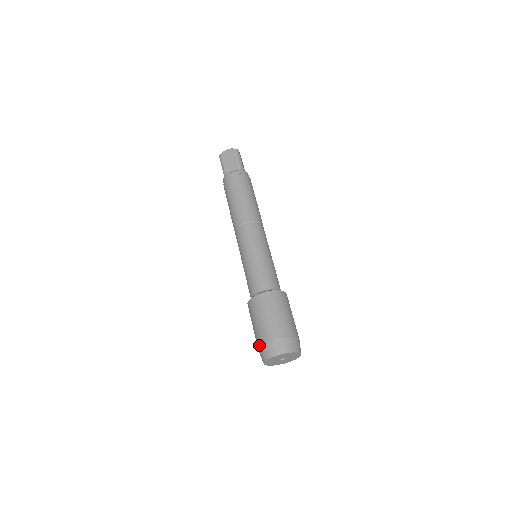
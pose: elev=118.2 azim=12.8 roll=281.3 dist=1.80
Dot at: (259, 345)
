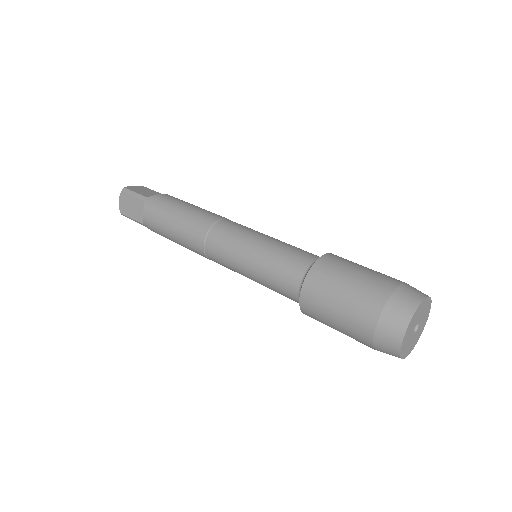
Dot at: (381, 305)
